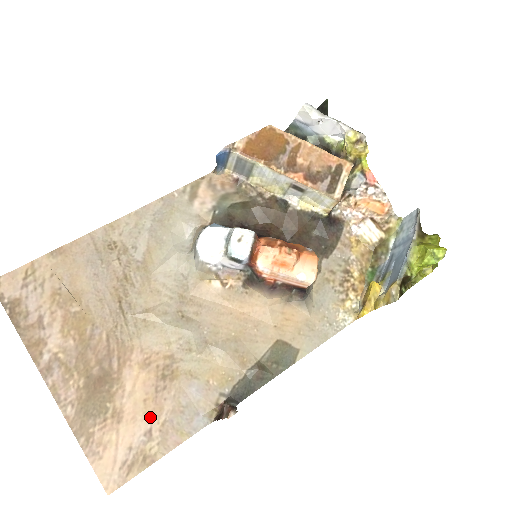
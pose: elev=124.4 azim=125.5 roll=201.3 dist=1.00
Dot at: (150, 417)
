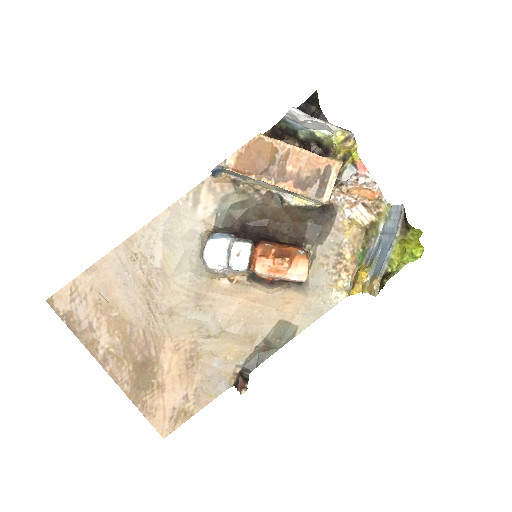
Dot at: (185, 386)
